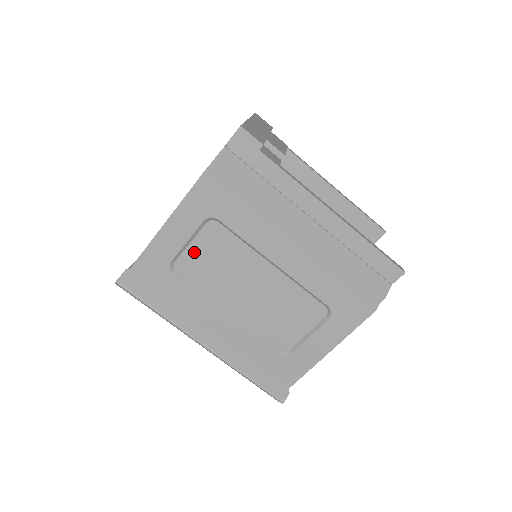
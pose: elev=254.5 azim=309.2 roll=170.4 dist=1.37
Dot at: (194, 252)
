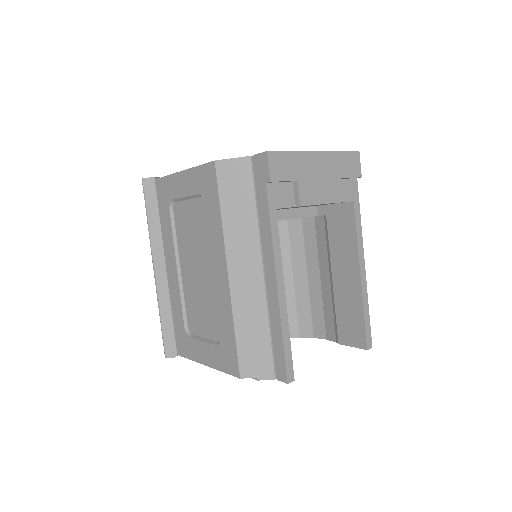
Dot at: (186, 208)
